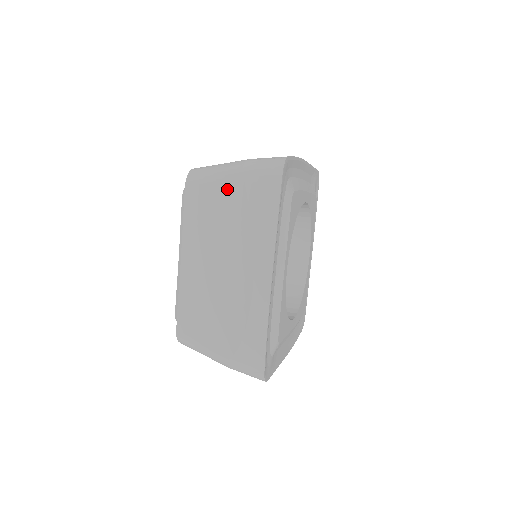
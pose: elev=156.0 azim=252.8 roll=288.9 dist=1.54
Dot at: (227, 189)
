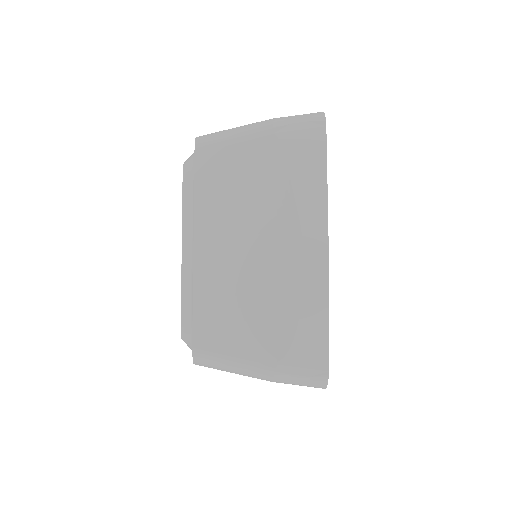
Dot at: (255, 150)
